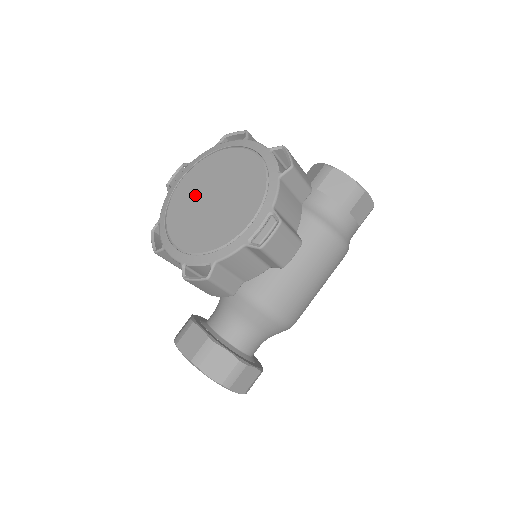
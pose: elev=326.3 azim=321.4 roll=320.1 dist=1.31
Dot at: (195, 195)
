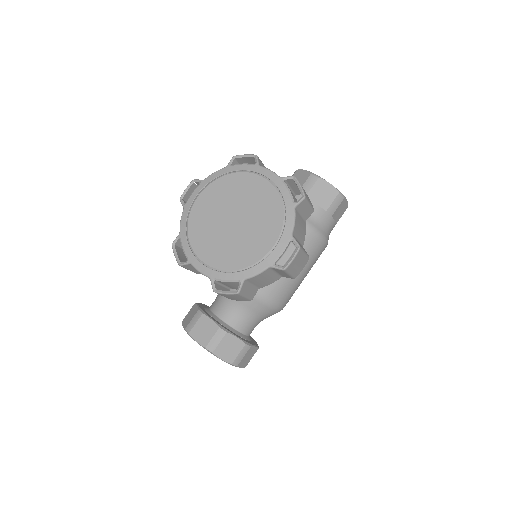
Dot at: (214, 215)
